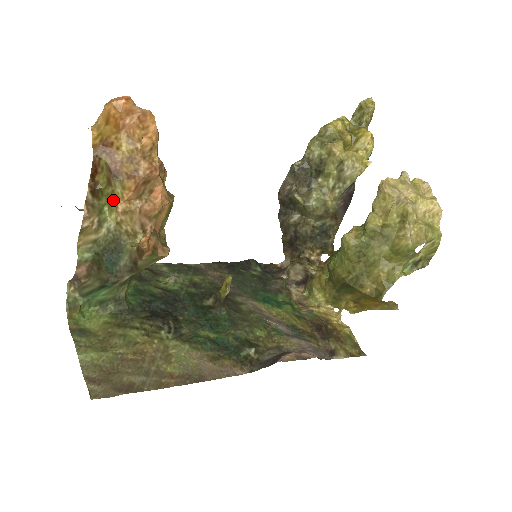
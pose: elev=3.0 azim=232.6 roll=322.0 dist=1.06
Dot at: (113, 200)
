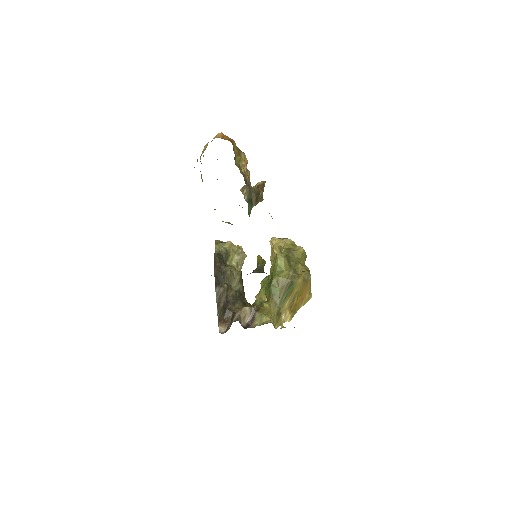
Dot at: occluded
